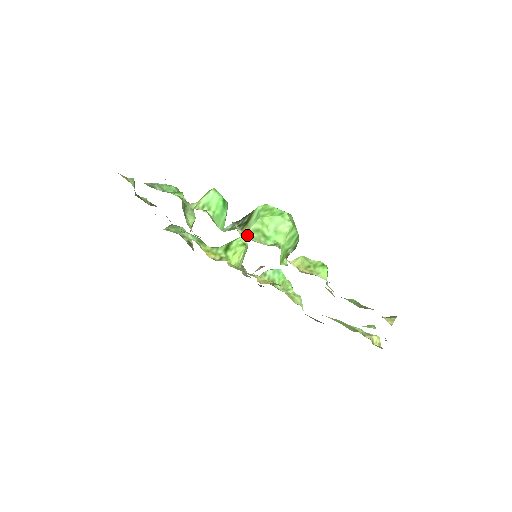
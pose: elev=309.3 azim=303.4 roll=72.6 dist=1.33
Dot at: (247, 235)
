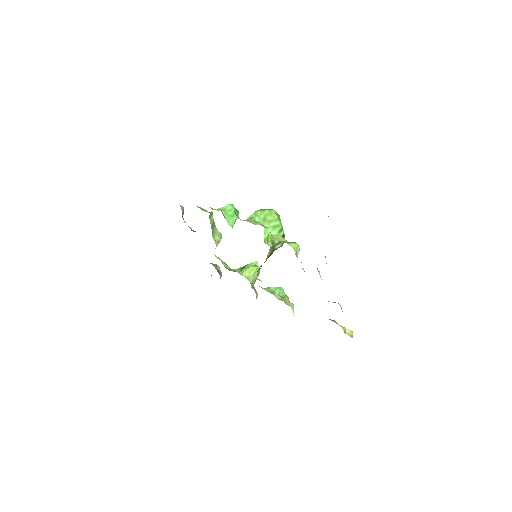
Dot at: (243, 220)
